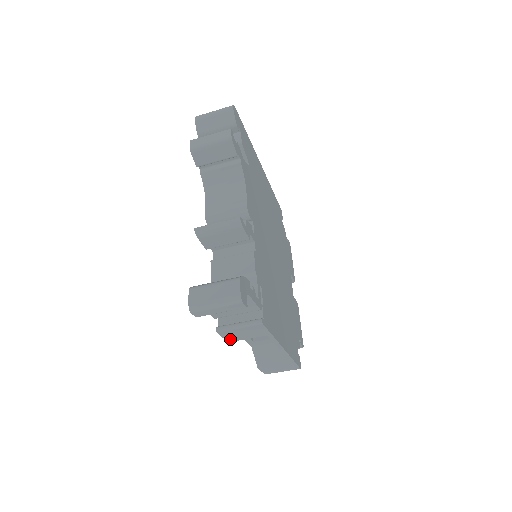
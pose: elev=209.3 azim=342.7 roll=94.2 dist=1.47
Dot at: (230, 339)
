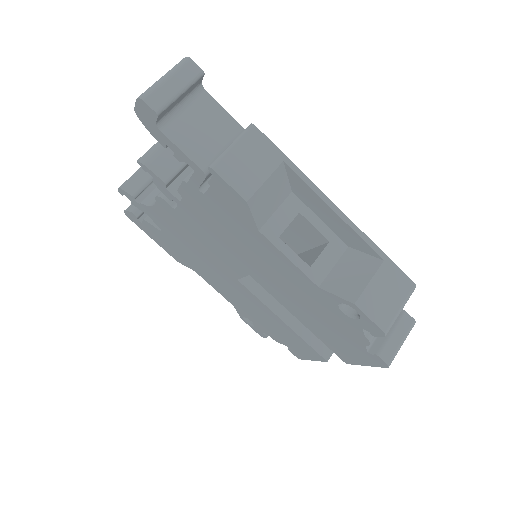
Dot at: (243, 190)
